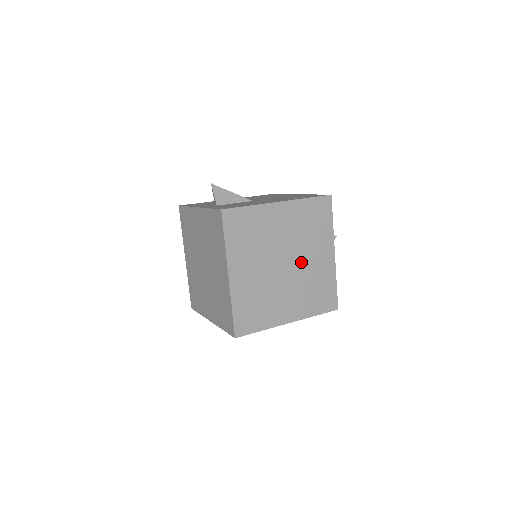
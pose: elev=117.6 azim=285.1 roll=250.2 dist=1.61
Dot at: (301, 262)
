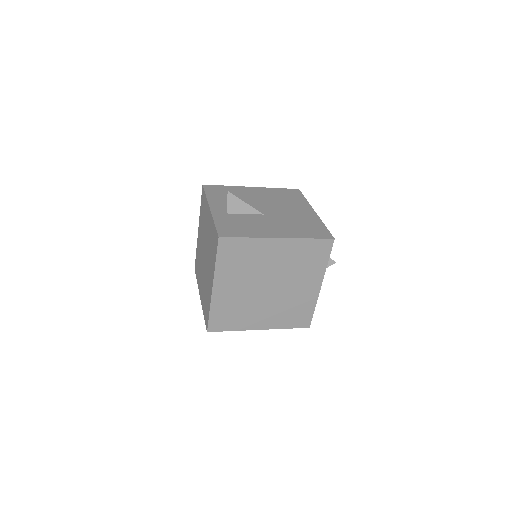
Dot at: (285, 288)
